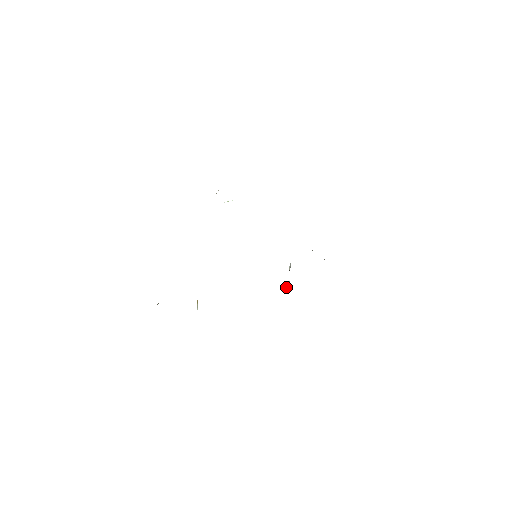
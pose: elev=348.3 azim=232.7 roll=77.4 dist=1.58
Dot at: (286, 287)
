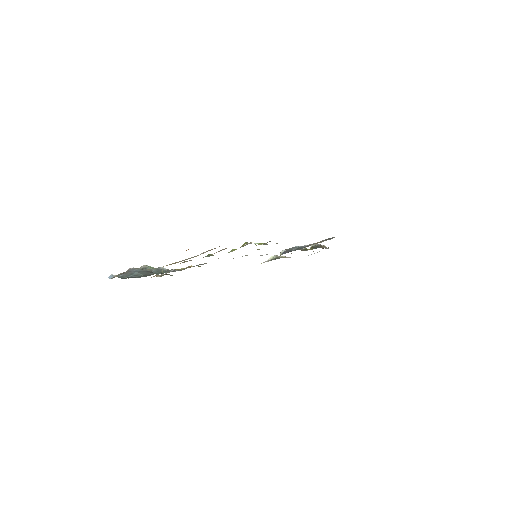
Dot at: (268, 259)
